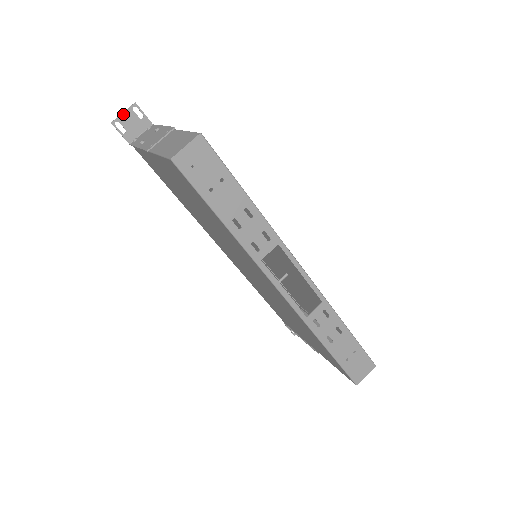
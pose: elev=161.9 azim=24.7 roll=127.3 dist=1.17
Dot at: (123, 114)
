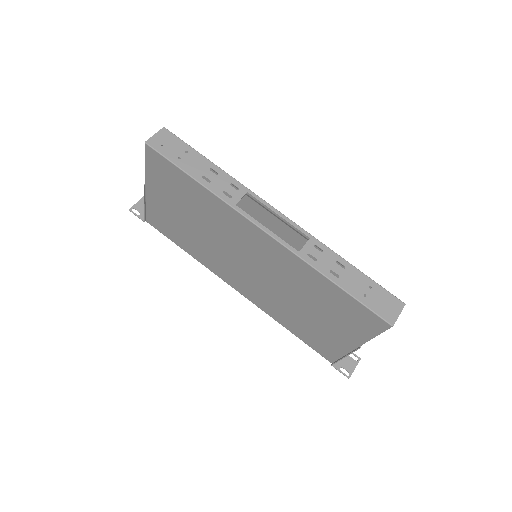
Dot at: (137, 203)
